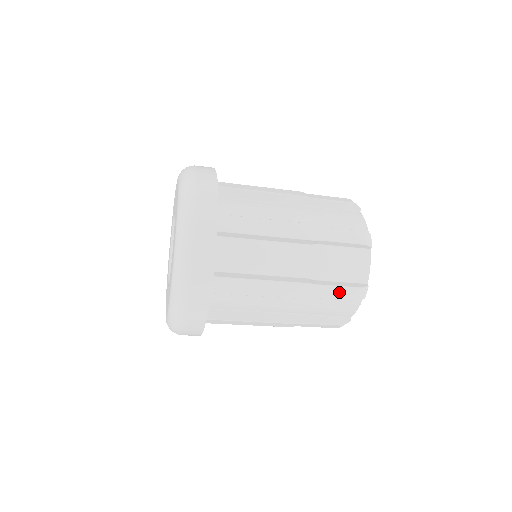
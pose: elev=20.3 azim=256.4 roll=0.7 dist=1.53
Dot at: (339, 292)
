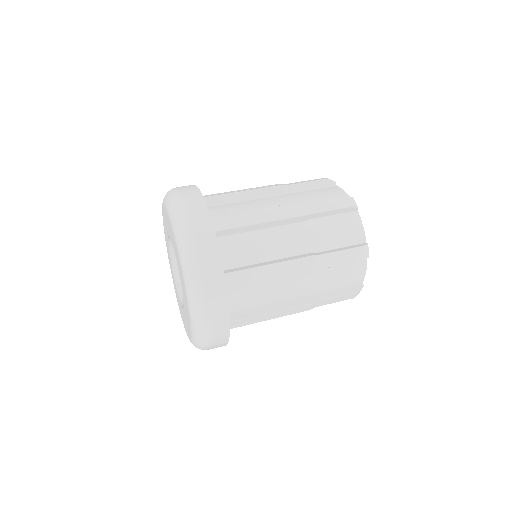
Dot at: (338, 299)
